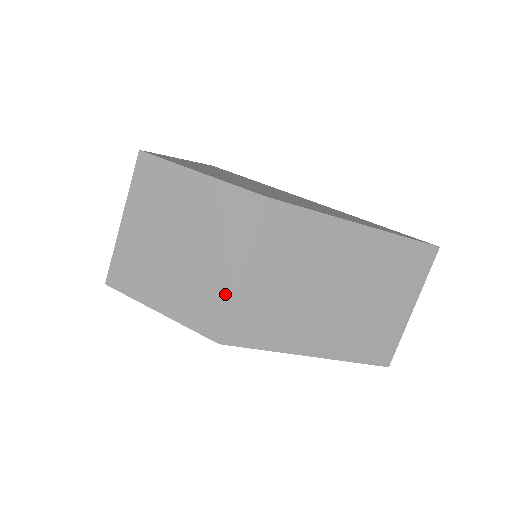
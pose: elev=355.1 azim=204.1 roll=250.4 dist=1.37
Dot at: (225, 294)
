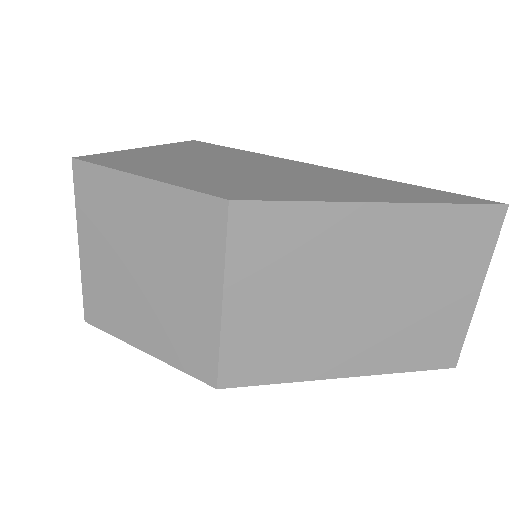
Dot at: (209, 330)
